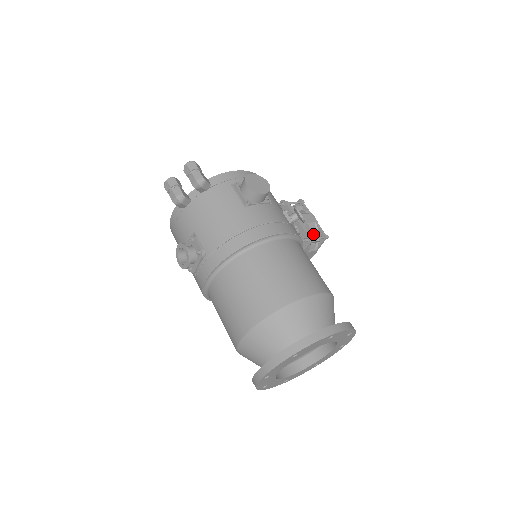
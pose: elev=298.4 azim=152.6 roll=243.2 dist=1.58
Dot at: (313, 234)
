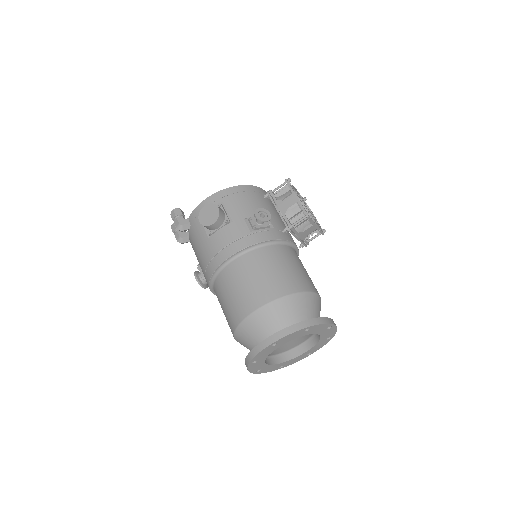
Dot at: (298, 215)
